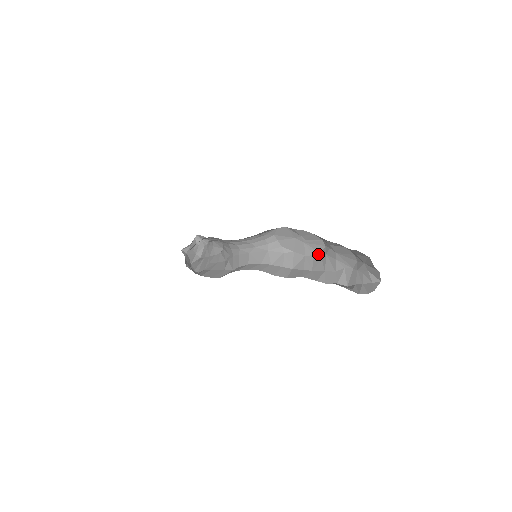
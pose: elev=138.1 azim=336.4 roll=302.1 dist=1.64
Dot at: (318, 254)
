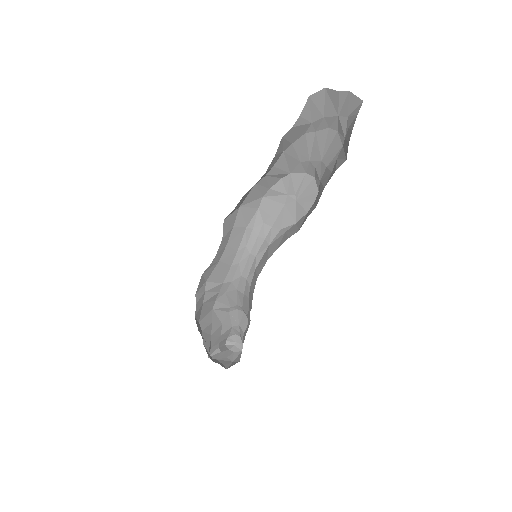
Dot at: (316, 196)
